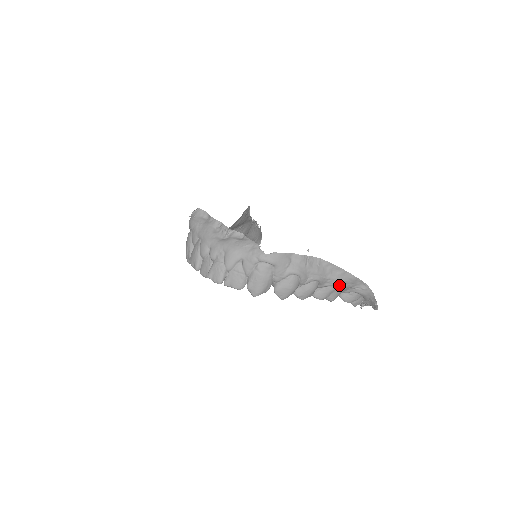
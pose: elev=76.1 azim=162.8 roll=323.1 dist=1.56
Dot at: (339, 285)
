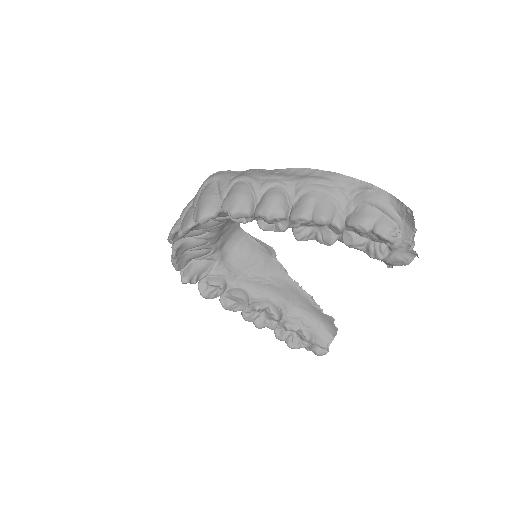
Dot at: (316, 187)
